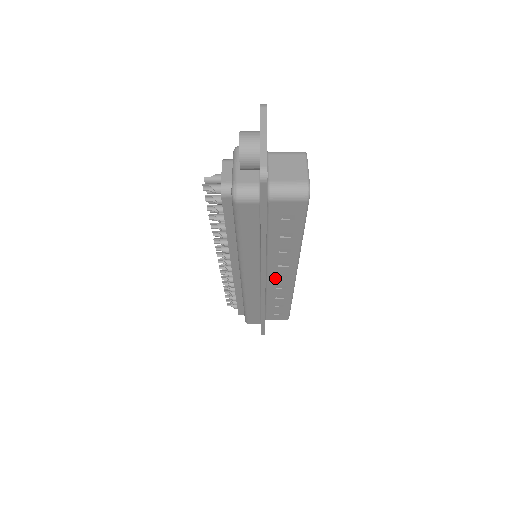
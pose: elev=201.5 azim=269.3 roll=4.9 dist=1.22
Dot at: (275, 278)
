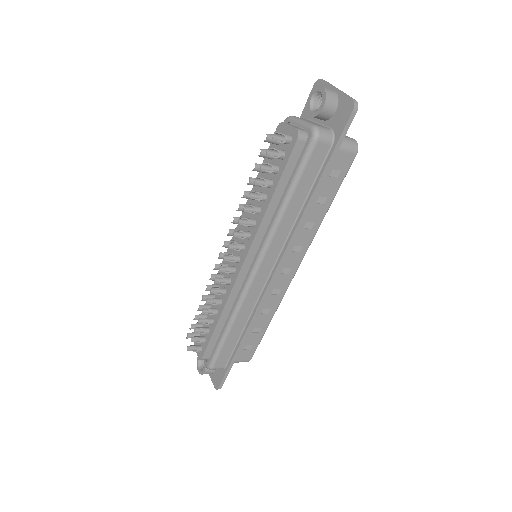
Dot at: (279, 273)
